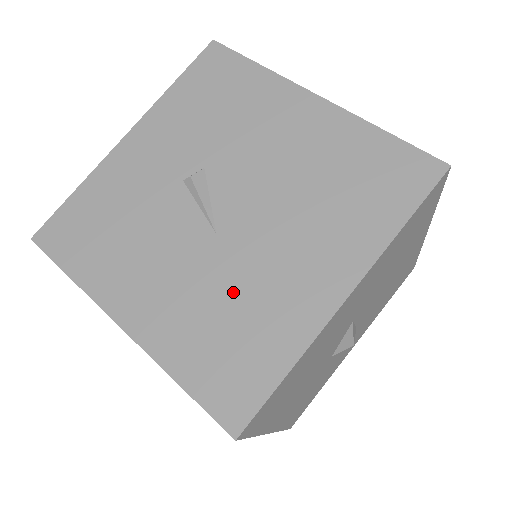
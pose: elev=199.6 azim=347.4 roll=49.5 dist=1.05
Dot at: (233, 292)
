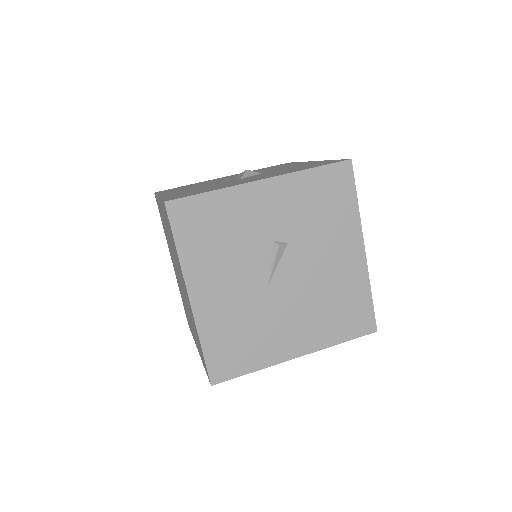
Dot at: (255, 322)
